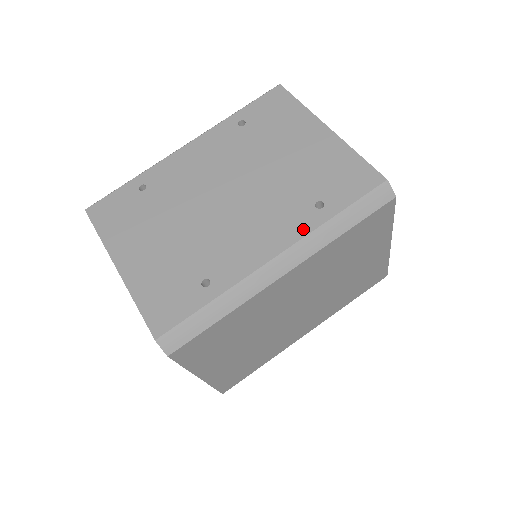
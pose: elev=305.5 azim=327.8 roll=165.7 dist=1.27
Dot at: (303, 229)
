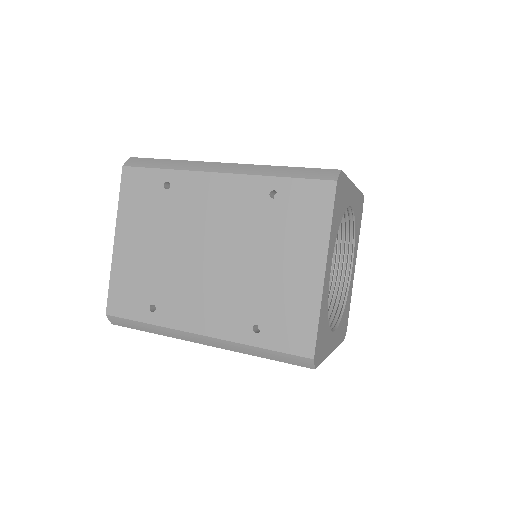
Dot at: (231, 335)
